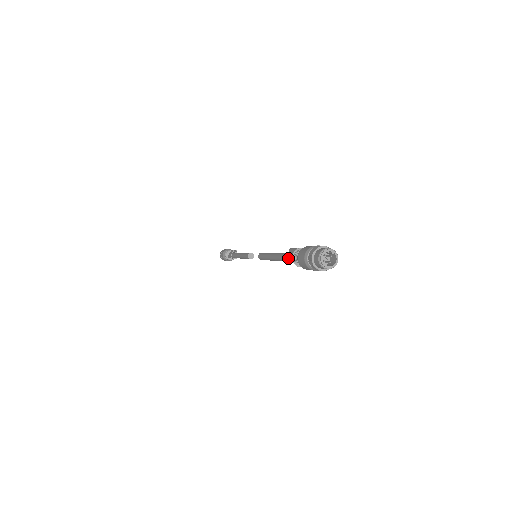
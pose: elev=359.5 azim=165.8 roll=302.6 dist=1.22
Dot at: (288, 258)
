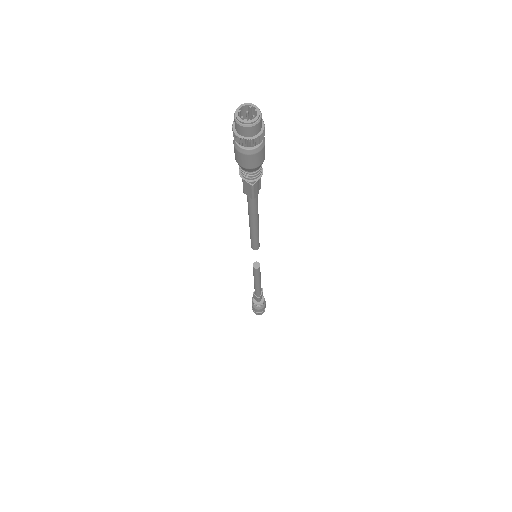
Dot at: (244, 182)
